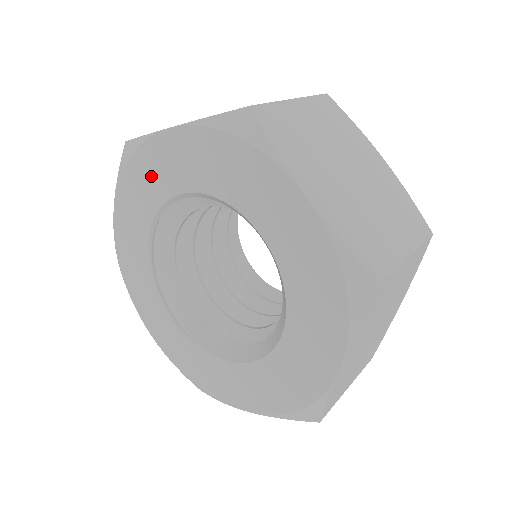
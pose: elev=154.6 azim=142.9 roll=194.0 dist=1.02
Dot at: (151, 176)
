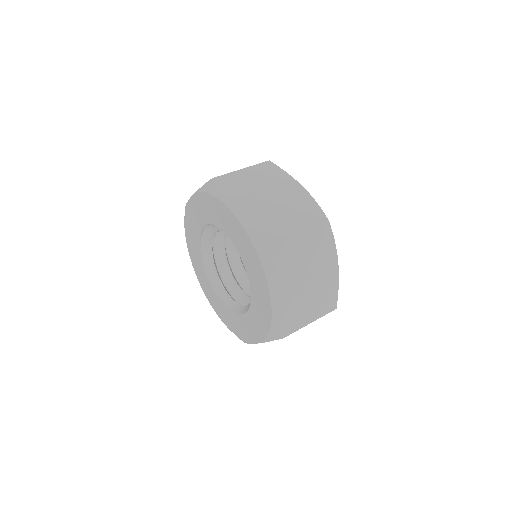
Dot at: (216, 213)
